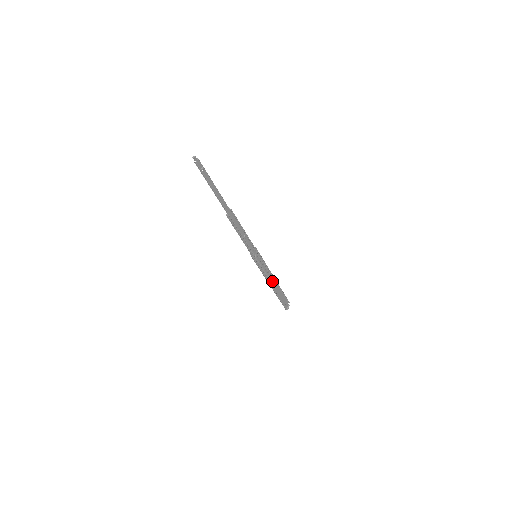
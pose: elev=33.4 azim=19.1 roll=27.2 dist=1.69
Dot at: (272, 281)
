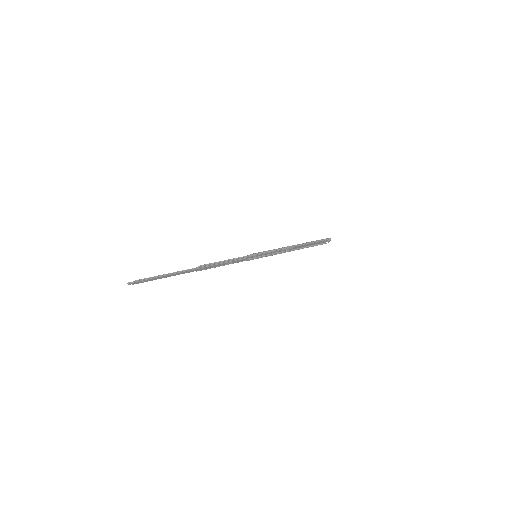
Dot at: (291, 249)
